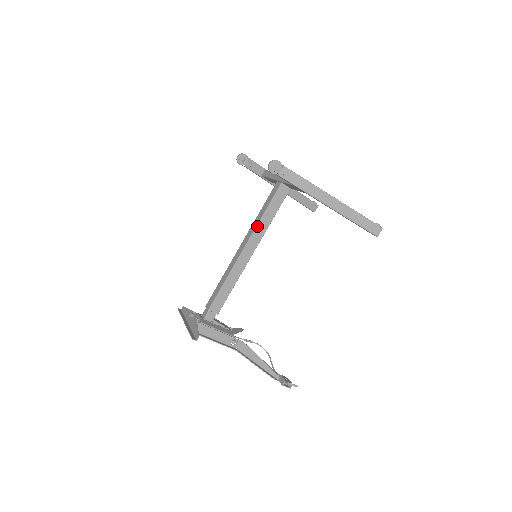
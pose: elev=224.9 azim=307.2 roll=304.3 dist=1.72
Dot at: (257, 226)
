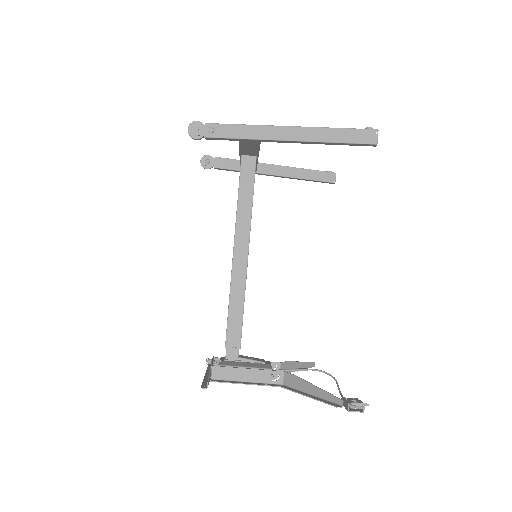
Dot at: (236, 219)
